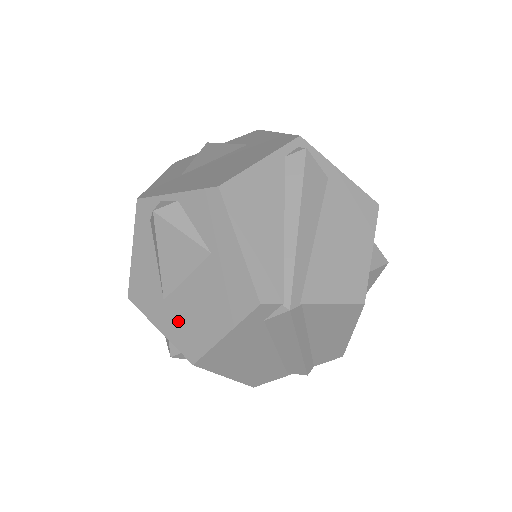
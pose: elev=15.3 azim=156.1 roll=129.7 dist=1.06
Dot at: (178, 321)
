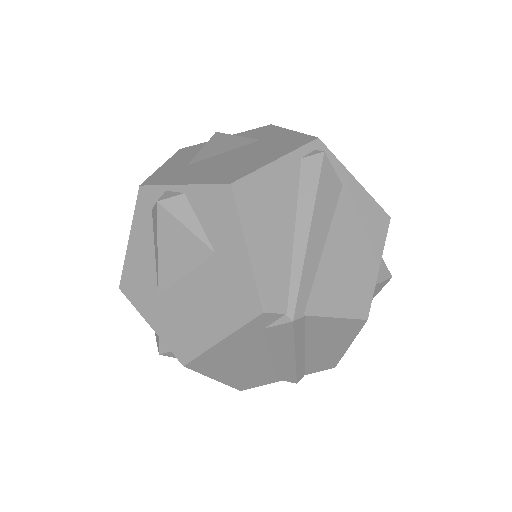
Dot at: (172, 319)
